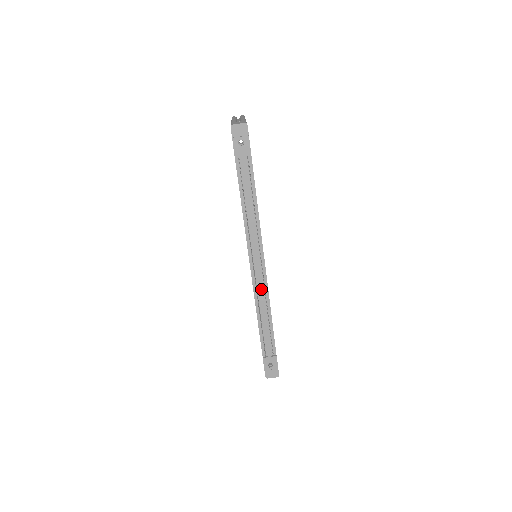
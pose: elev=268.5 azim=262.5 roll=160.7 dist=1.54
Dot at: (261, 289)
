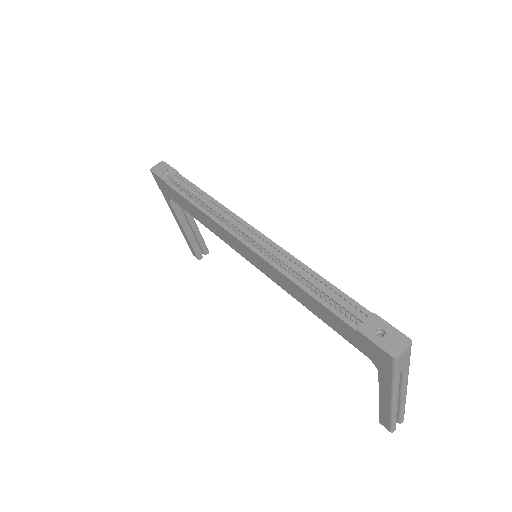
Dot at: (274, 252)
